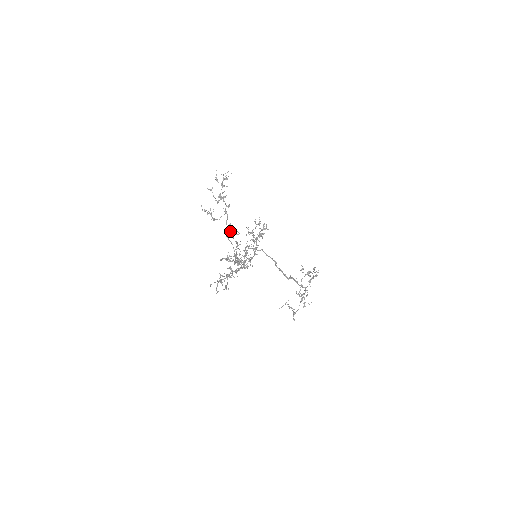
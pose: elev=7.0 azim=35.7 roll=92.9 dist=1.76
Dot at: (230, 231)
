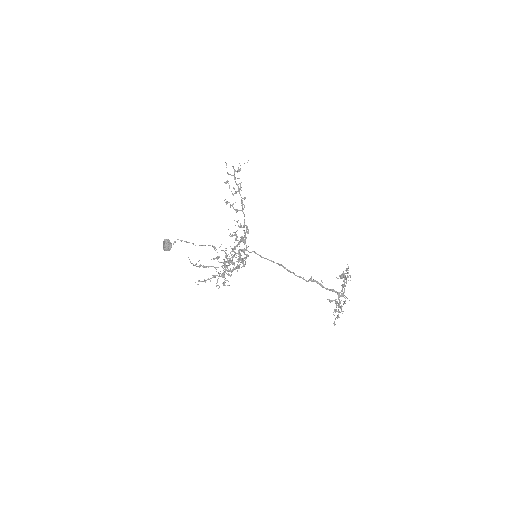
Dot at: (164, 245)
